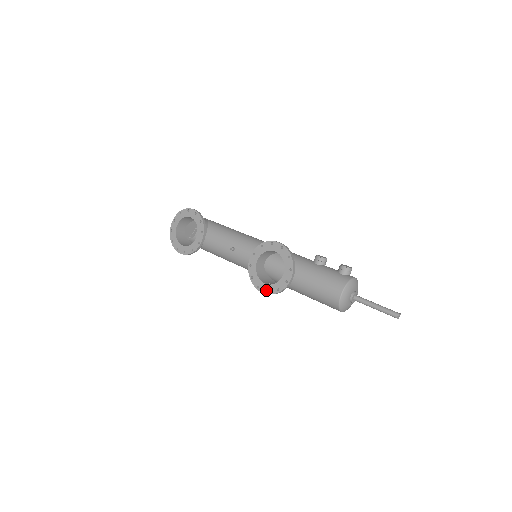
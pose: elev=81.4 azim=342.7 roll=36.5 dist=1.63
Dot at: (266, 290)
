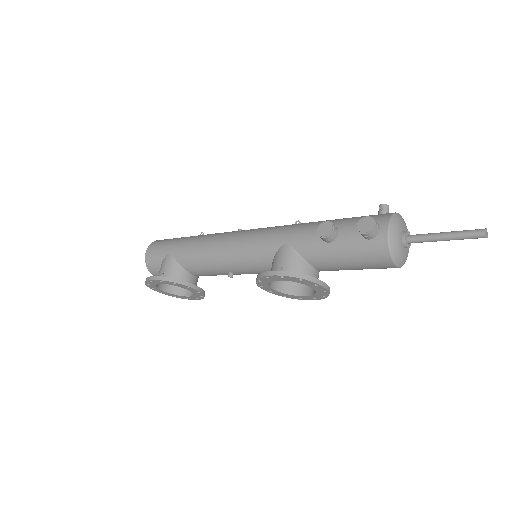
Dot at: (312, 299)
